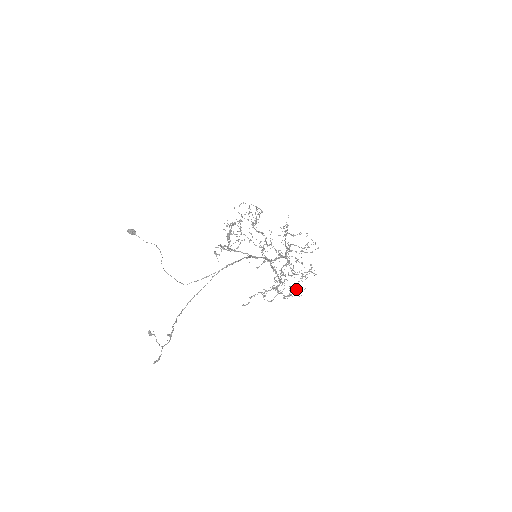
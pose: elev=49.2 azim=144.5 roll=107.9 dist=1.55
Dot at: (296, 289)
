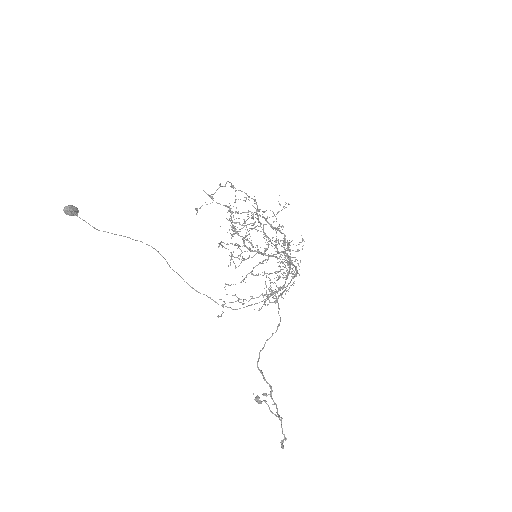
Dot at: (271, 292)
